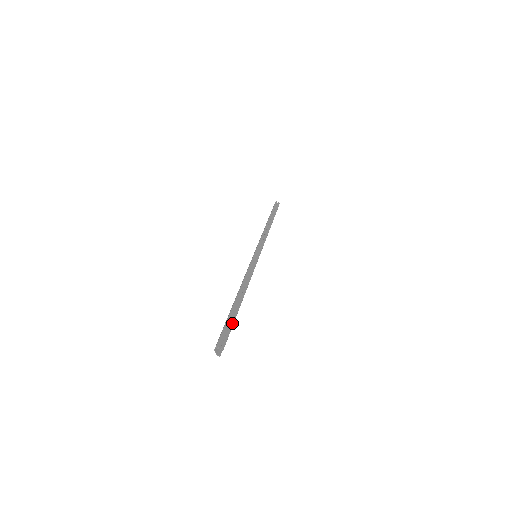
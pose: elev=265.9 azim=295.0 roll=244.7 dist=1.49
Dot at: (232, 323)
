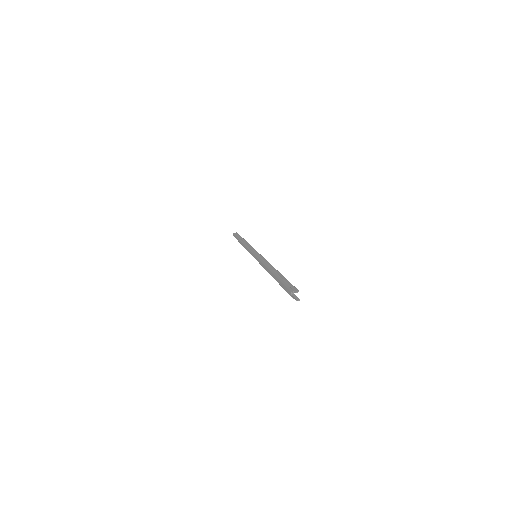
Dot at: (286, 280)
